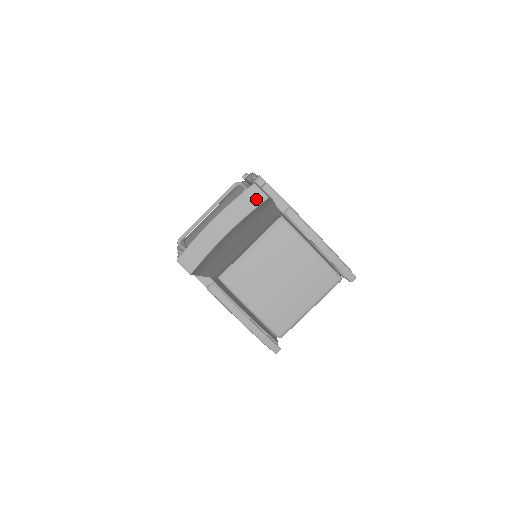
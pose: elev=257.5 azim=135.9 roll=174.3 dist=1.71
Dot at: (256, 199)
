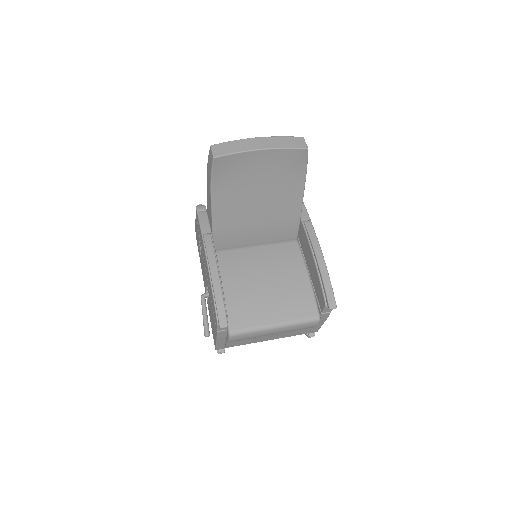
Dot at: (298, 144)
